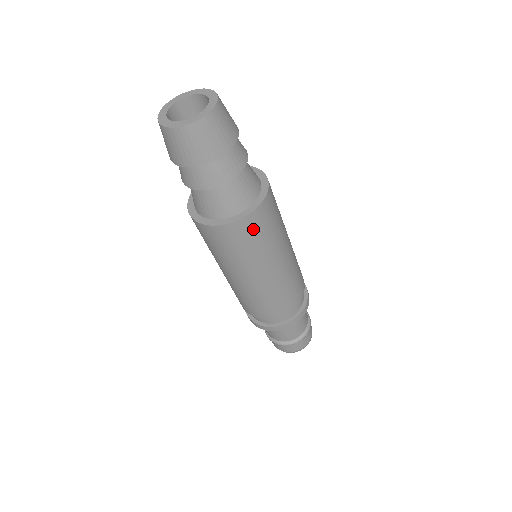
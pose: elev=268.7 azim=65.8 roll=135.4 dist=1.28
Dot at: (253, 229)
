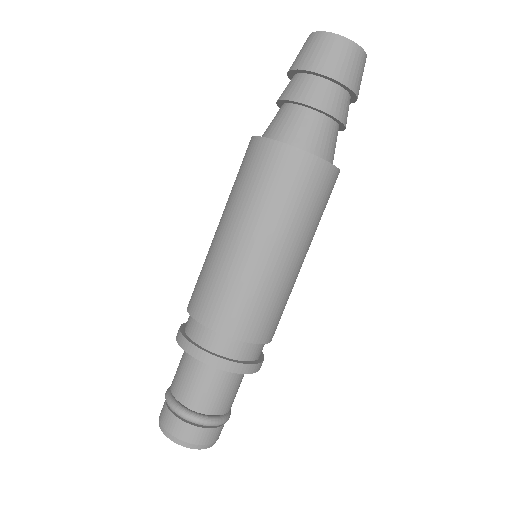
Dot at: (285, 169)
